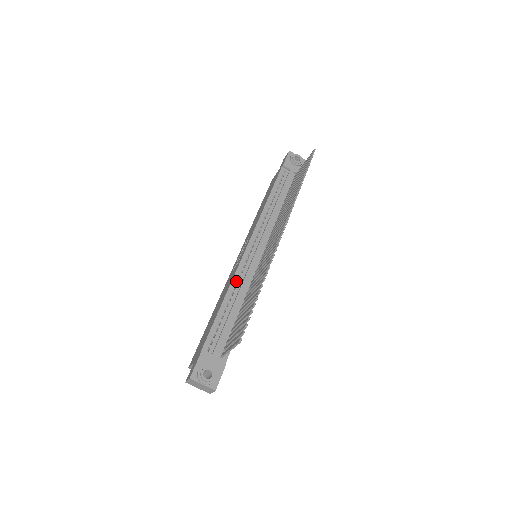
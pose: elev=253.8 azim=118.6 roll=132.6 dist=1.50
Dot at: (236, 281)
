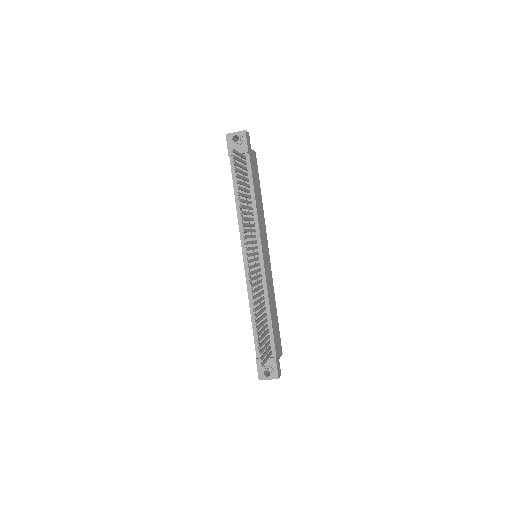
Dot at: occluded
